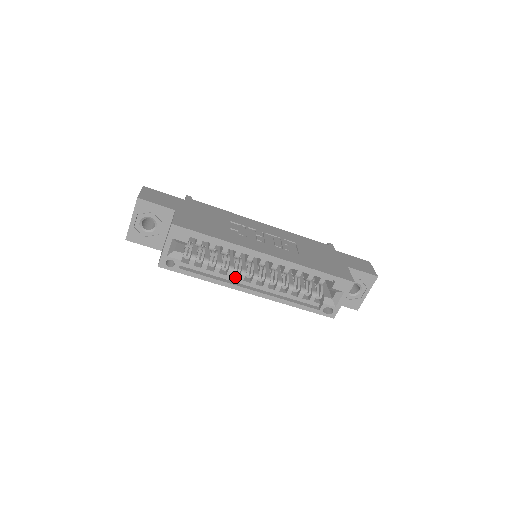
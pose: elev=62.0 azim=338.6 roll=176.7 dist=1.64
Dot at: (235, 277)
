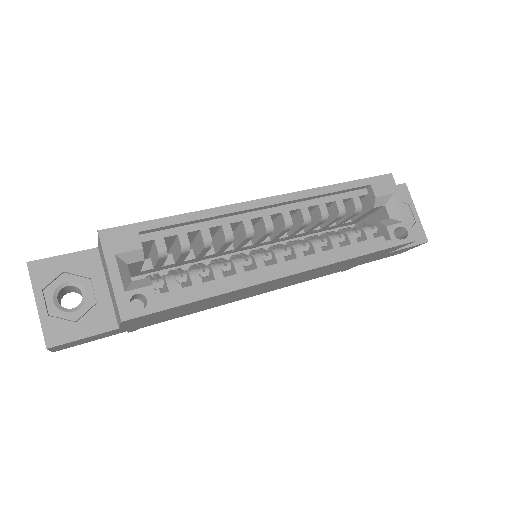
Dot at: (251, 270)
